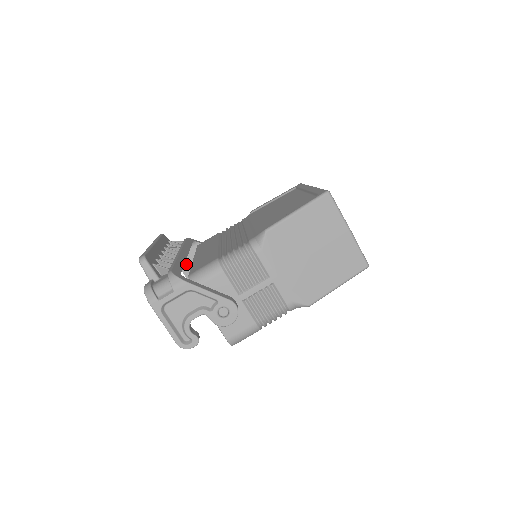
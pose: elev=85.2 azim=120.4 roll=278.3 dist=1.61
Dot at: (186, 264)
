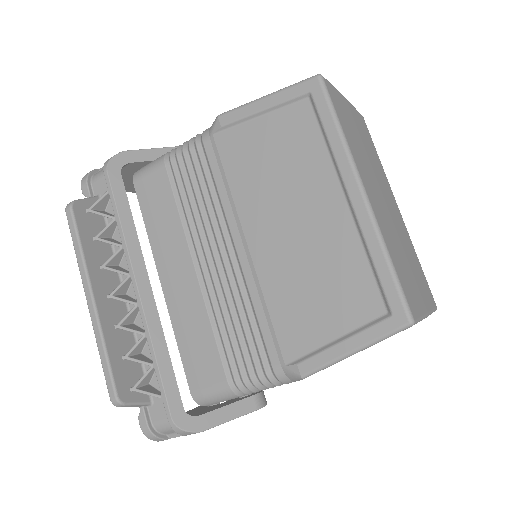
Dot at: occluded
